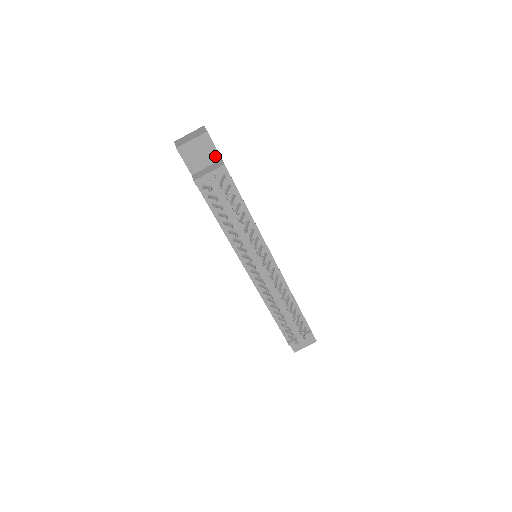
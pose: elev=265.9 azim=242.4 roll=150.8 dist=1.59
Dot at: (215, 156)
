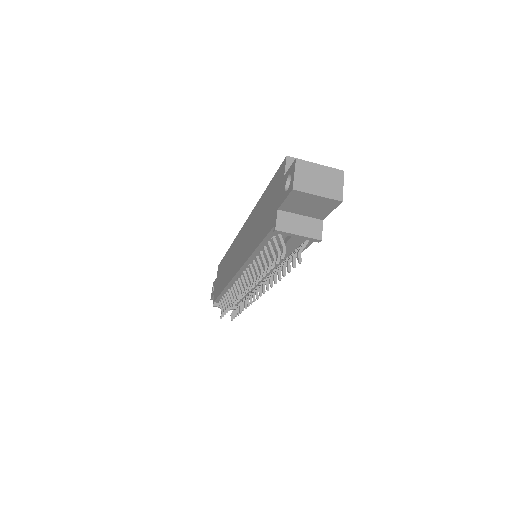
Dot at: (321, 215)
